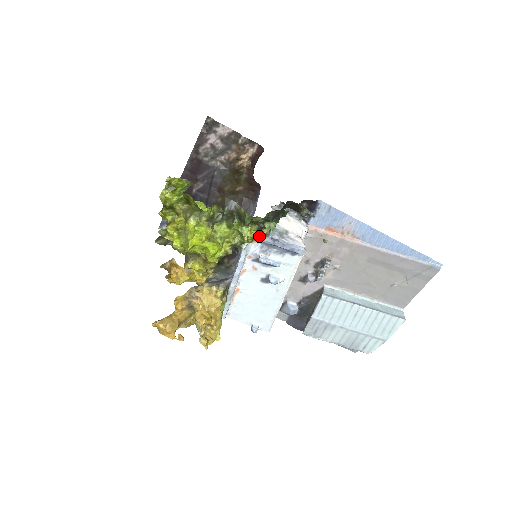
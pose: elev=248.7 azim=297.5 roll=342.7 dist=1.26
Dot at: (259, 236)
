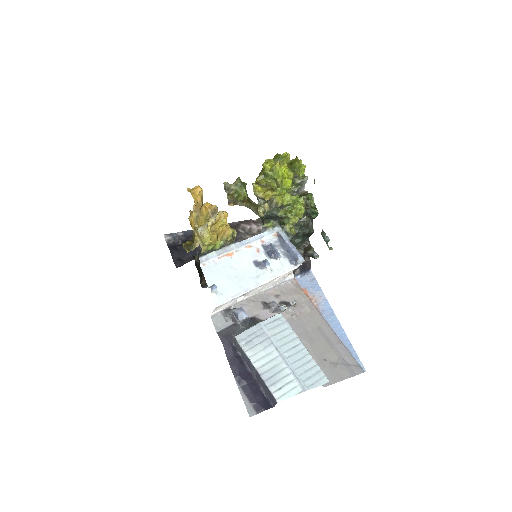
Dot at: (301, 213)
